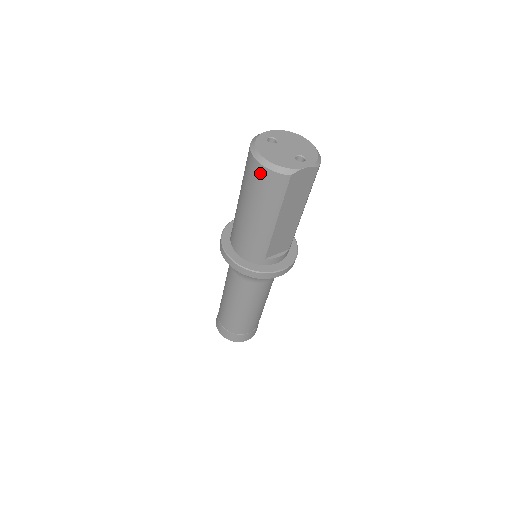
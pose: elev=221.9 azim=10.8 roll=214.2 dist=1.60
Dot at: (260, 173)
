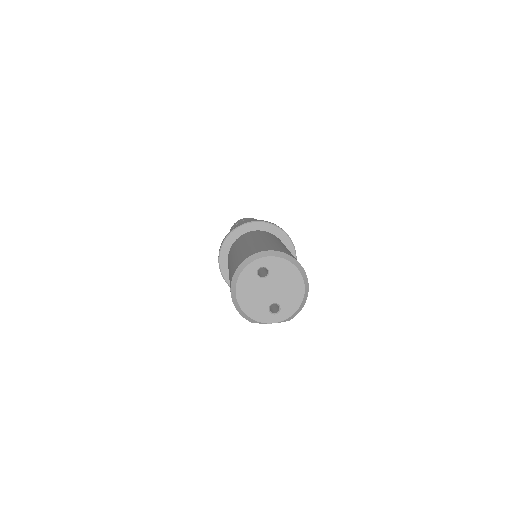
Dot at: occluded
